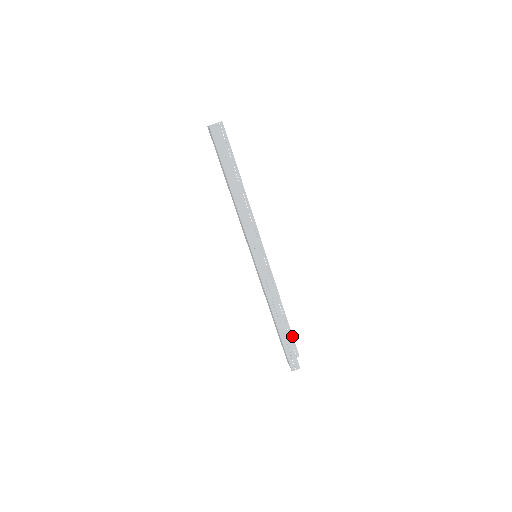
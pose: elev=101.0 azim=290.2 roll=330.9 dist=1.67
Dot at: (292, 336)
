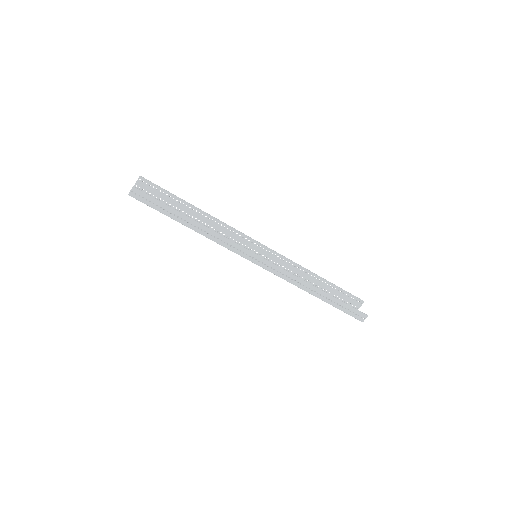
Dot at: (344, 291)
